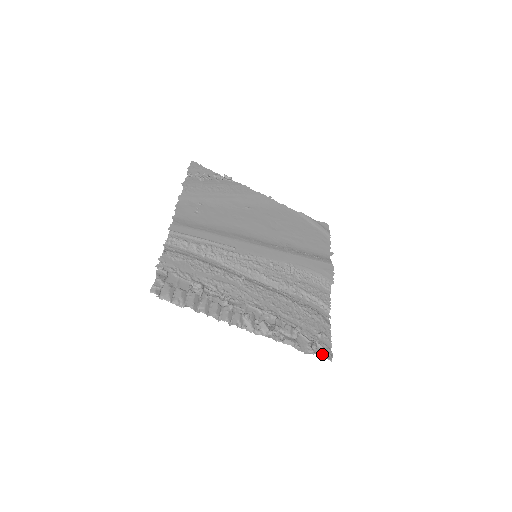
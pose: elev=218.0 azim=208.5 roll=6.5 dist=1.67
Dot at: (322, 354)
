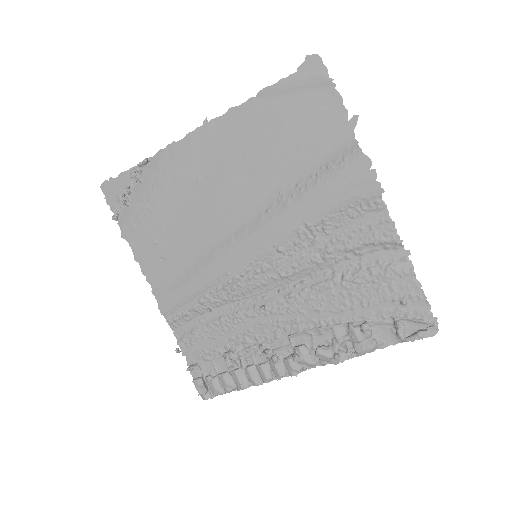
Dot at: (417, 336)
